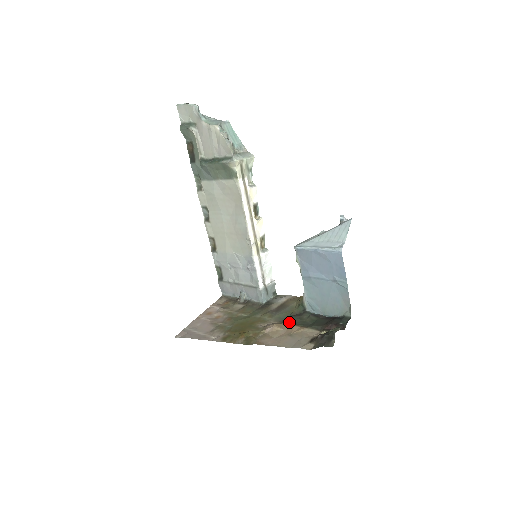
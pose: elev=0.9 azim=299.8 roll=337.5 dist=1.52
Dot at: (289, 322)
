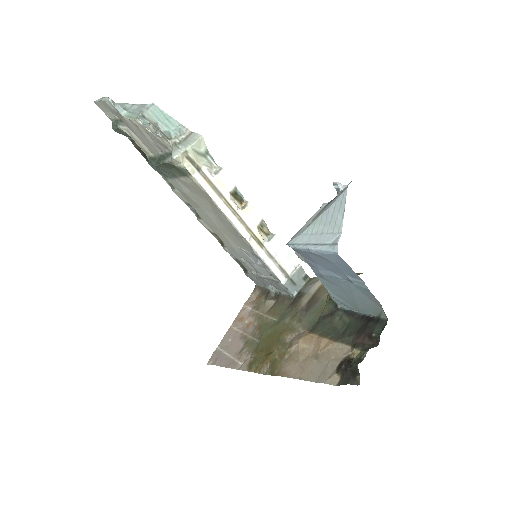
Dot at: (317, 331)
